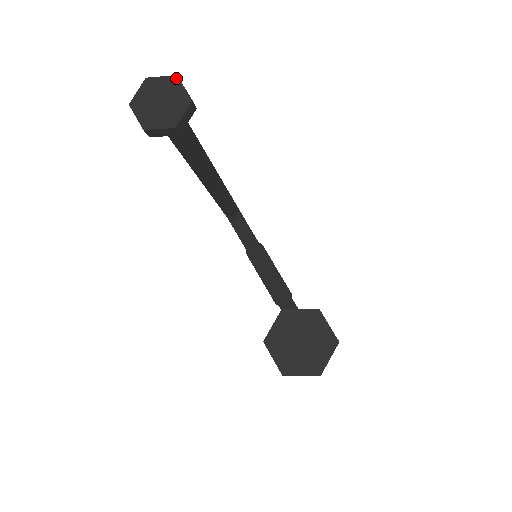
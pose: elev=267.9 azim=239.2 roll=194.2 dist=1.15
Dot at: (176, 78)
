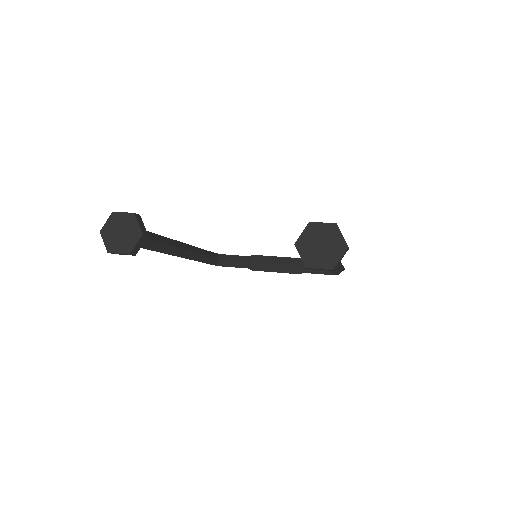
Dot at: (114, 214)
